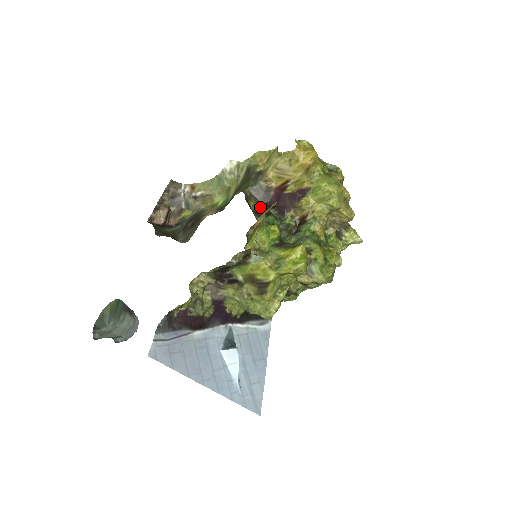
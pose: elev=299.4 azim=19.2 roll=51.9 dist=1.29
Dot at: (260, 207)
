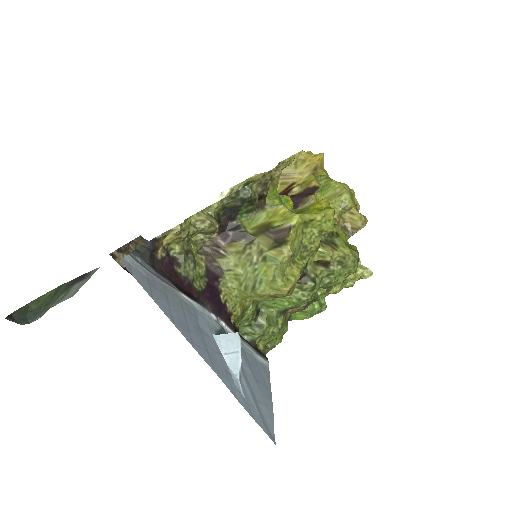
Dot at: occluded
